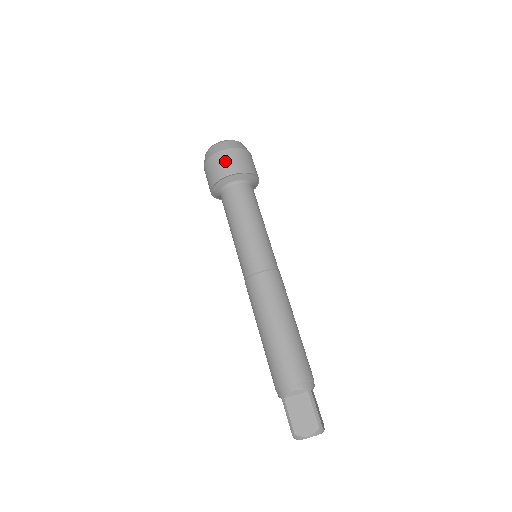
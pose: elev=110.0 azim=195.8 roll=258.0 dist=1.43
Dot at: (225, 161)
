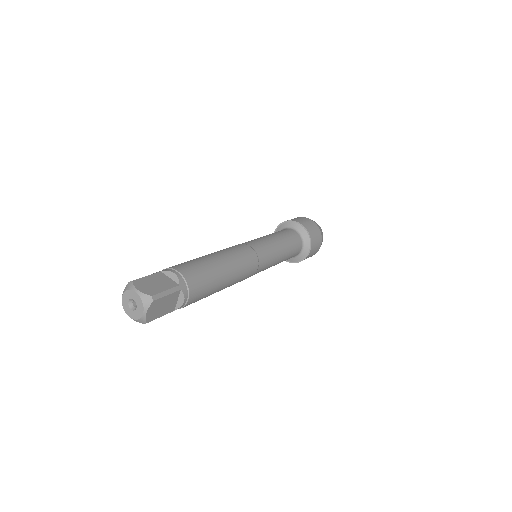
Dot at: occluded
